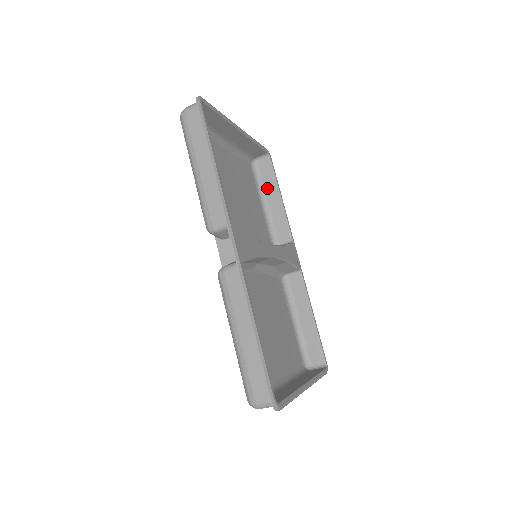
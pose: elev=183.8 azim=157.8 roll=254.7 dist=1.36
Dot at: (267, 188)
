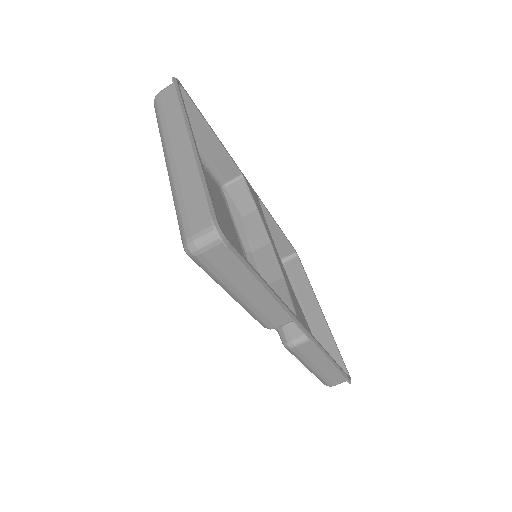
Dot at: occluded
